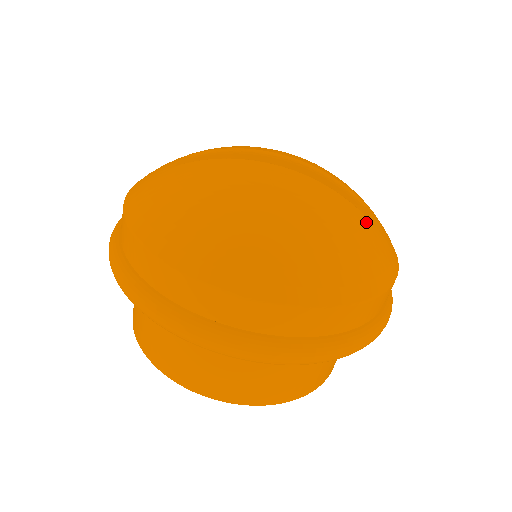
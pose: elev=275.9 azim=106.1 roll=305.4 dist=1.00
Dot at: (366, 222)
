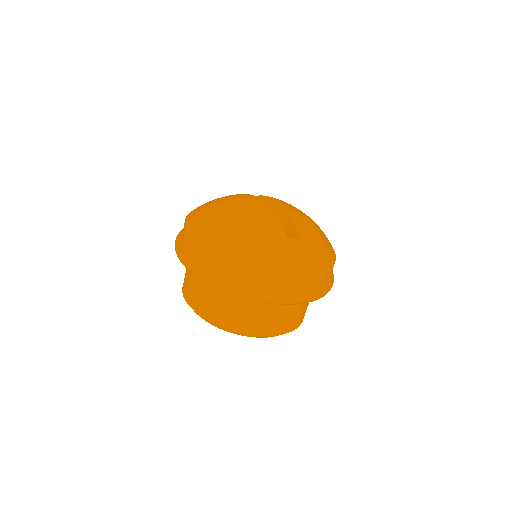
Dot at: (281, 236)
